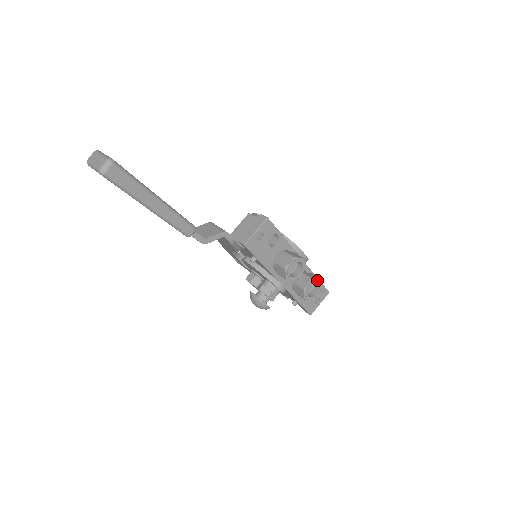
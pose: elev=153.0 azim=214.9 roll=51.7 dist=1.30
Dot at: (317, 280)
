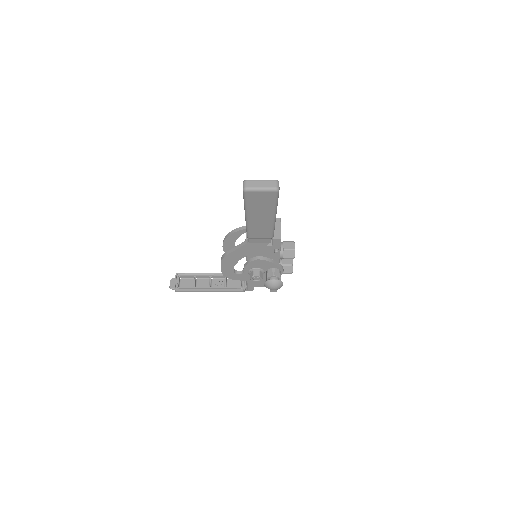
Dot at: occluded
